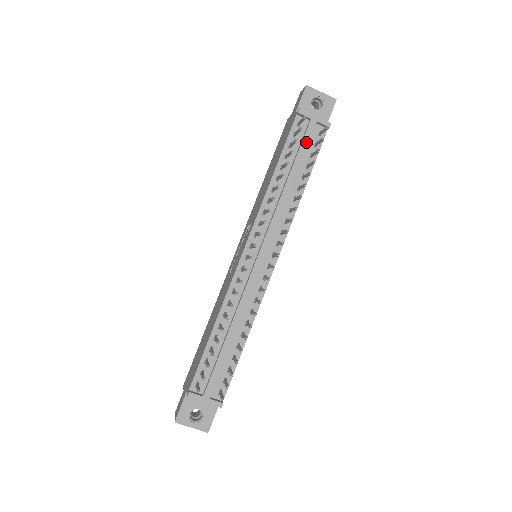
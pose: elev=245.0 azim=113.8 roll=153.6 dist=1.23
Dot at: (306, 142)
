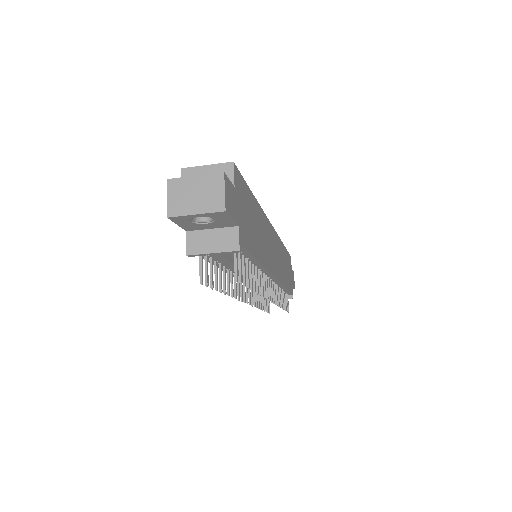
Dot at: (225, 261)
